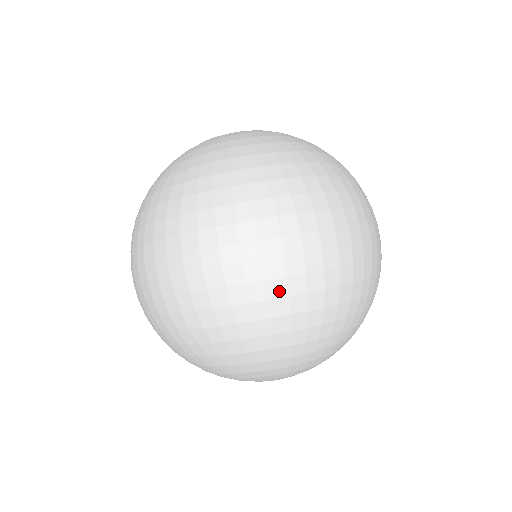
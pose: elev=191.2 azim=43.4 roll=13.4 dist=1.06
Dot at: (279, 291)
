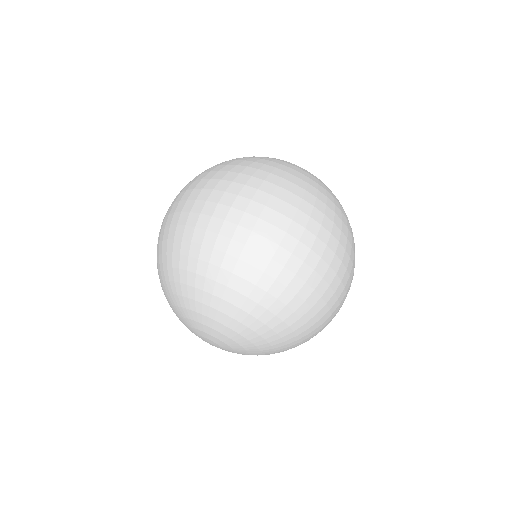
Dot at: (281, 258)
